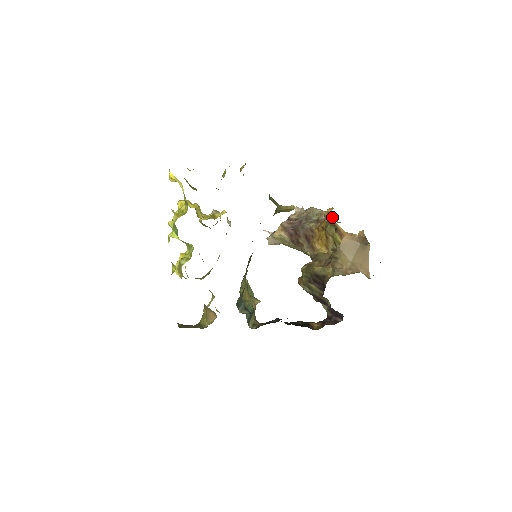
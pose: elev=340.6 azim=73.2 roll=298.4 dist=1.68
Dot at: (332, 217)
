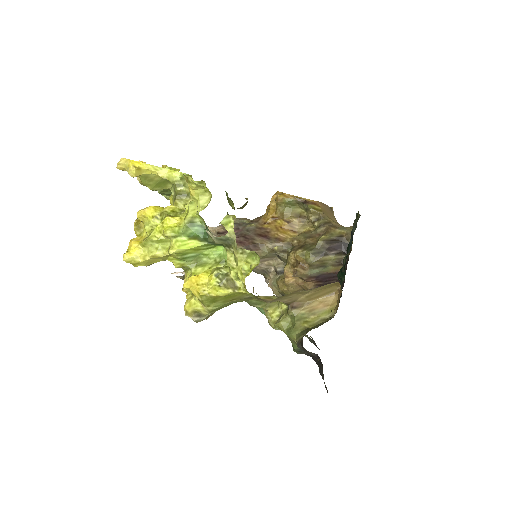
Dot at: (292, 195)
